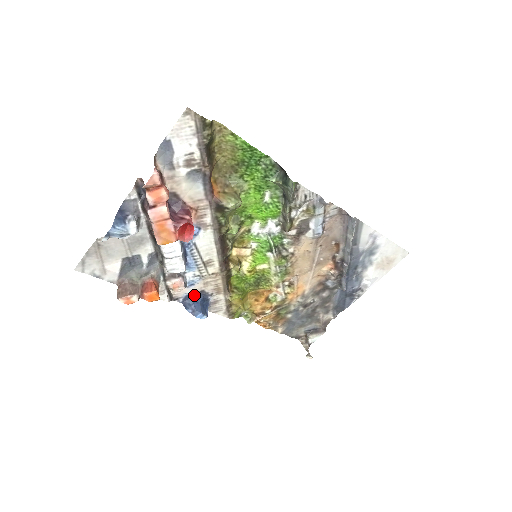
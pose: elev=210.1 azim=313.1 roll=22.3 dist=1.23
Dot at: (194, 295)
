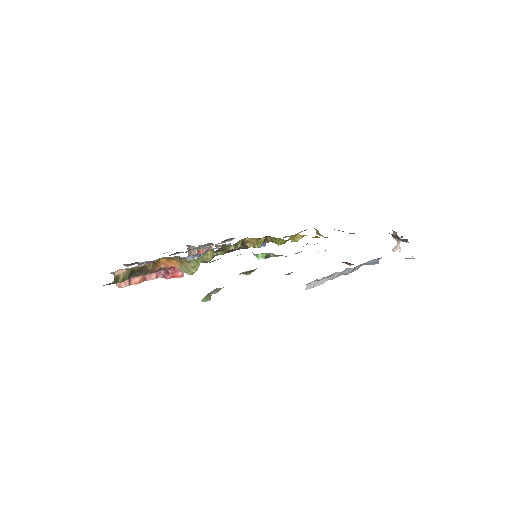
Dot at: occluded
